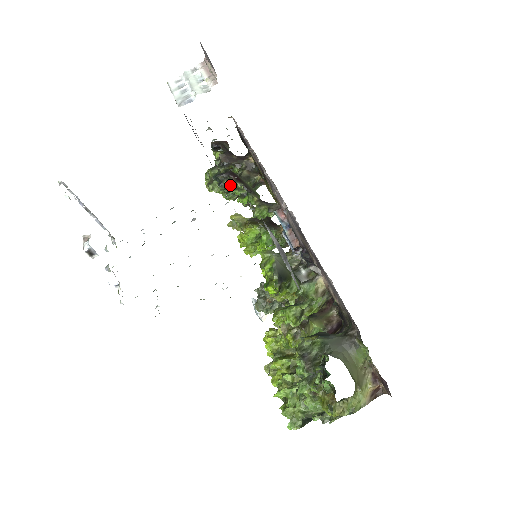
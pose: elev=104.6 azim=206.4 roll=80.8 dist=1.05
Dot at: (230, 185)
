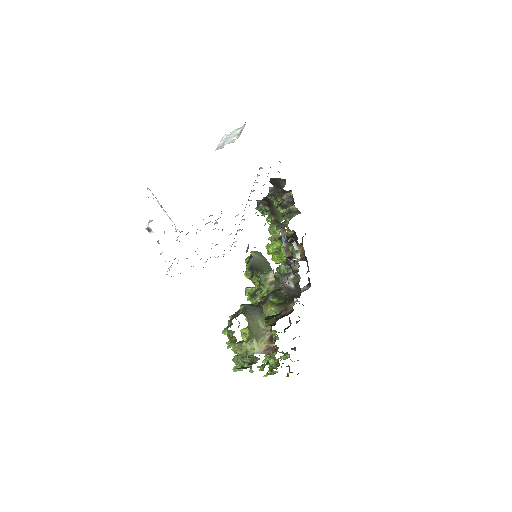
Dot at: occluded
